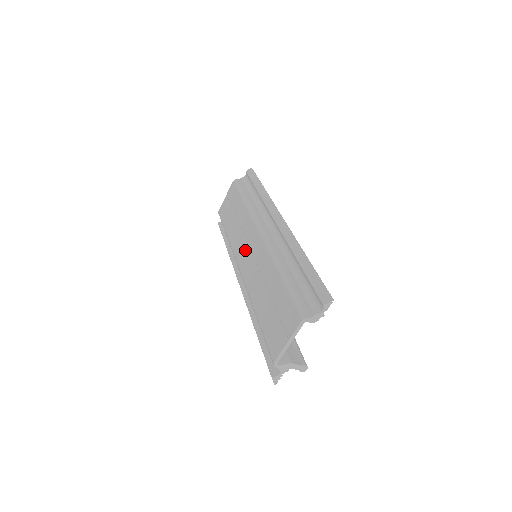
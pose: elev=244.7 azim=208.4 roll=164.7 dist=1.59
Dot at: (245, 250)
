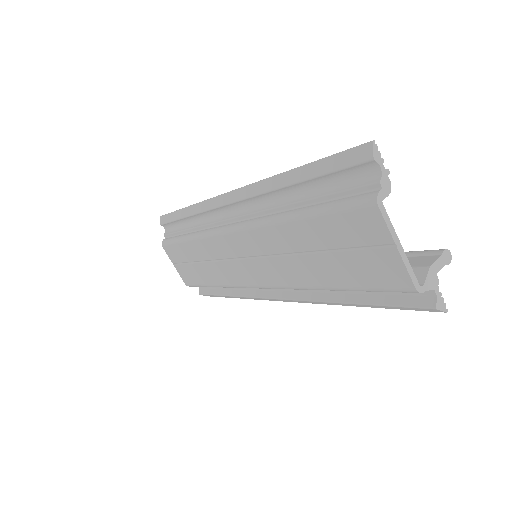
Dot at: (241, 266)
